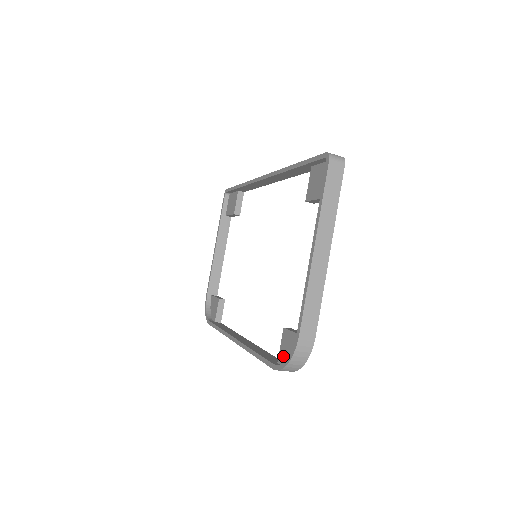
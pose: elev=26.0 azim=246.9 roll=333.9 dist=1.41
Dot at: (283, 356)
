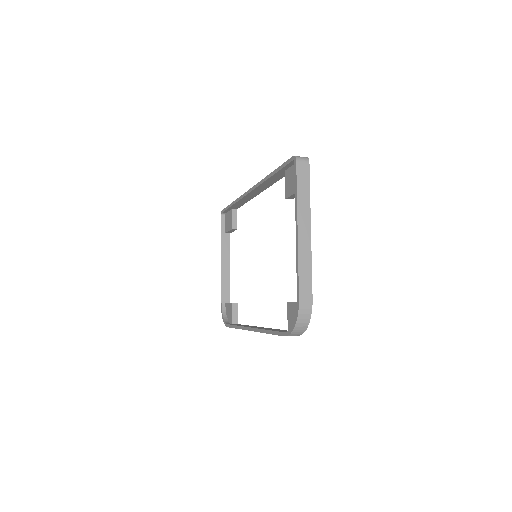
Dot at: (291, 324)
